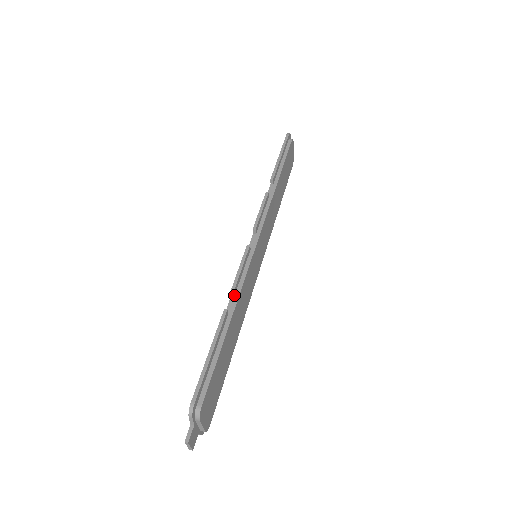
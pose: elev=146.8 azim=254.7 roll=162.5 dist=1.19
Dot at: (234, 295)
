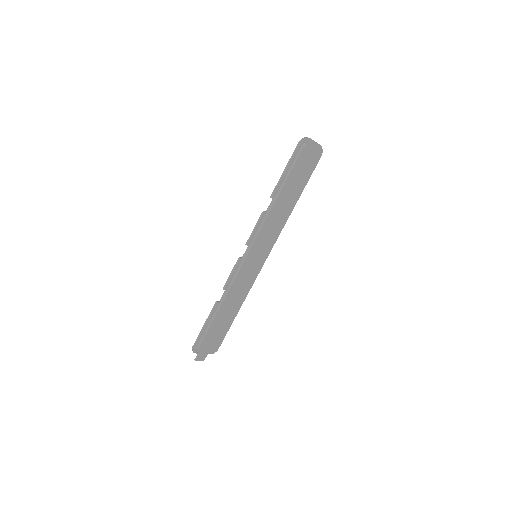
Dot at: (226, 291)
